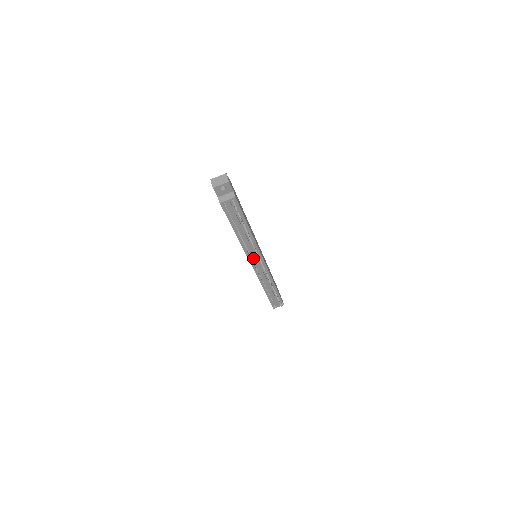
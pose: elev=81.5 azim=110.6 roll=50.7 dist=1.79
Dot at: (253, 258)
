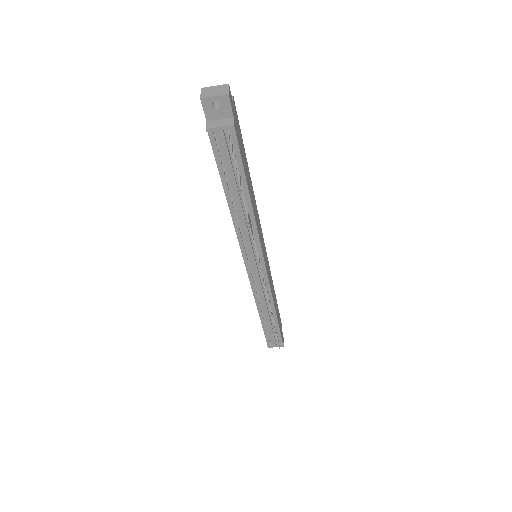
Dot at: (249, 255)
